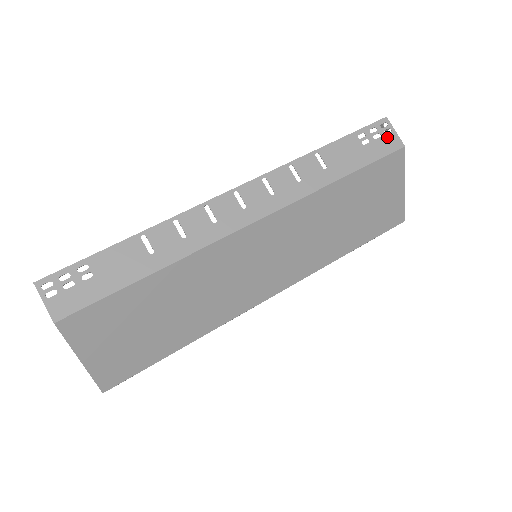
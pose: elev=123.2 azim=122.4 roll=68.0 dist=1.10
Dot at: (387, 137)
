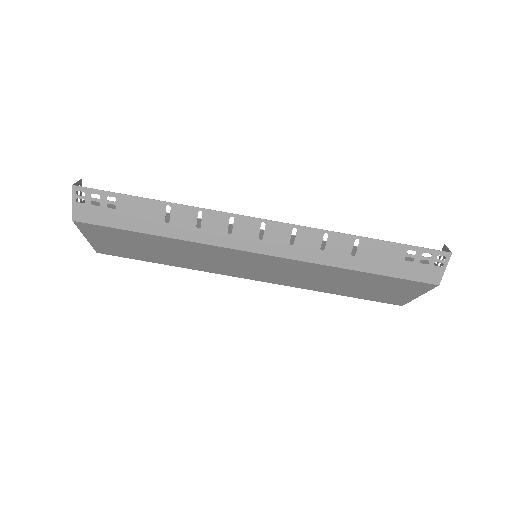
Dot at: (432, 268)
